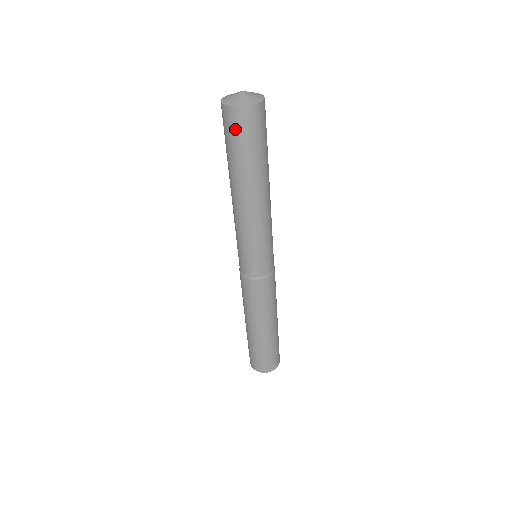
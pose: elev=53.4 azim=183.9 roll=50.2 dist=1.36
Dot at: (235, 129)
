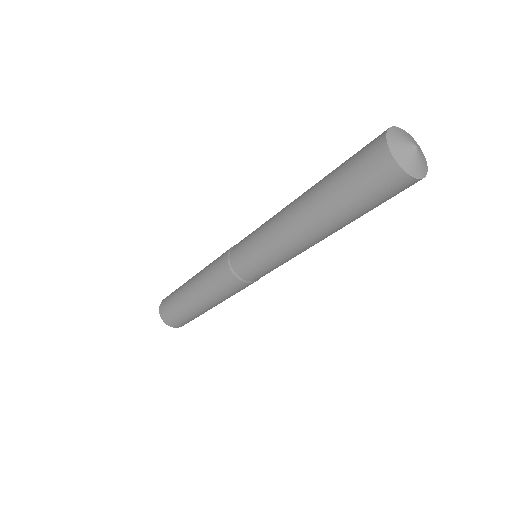
Dot at: (373, 180)
